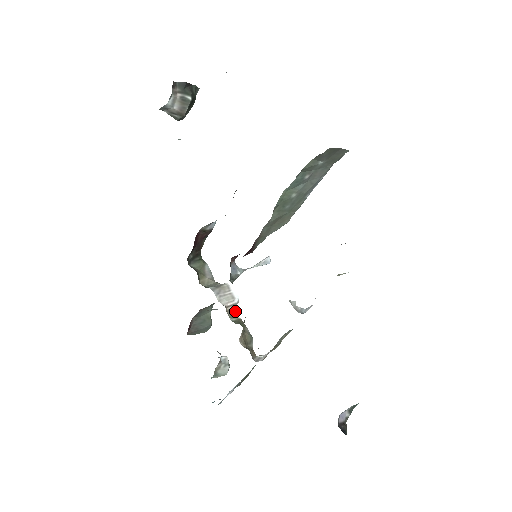
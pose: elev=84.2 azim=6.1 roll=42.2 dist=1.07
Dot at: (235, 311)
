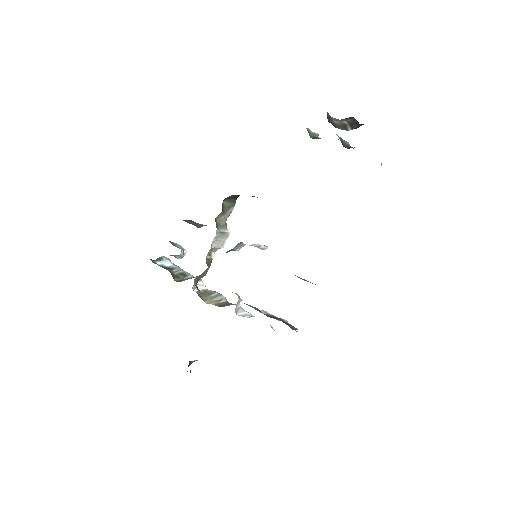
Dot at: occluded
